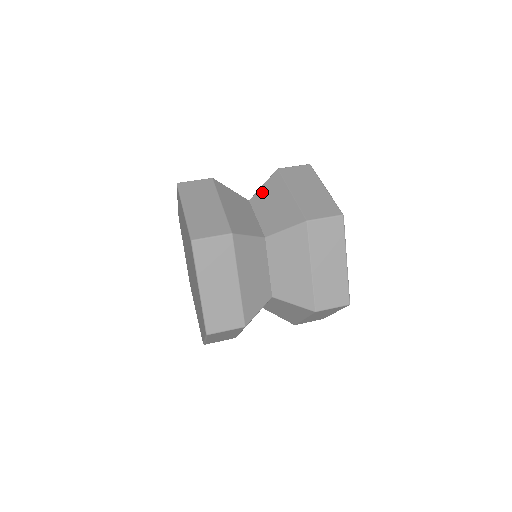
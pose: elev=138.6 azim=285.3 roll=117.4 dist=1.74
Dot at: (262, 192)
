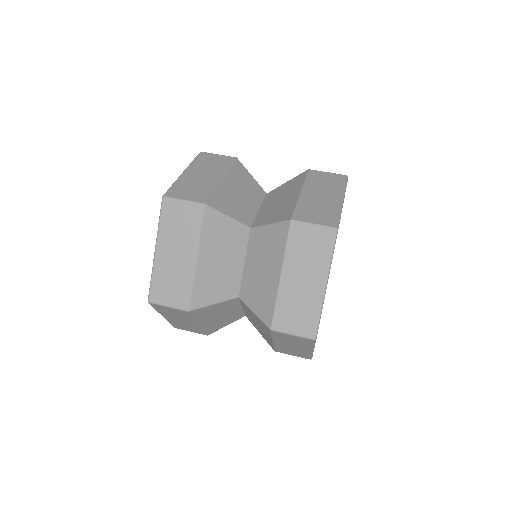
Dot at: (263, 235)
